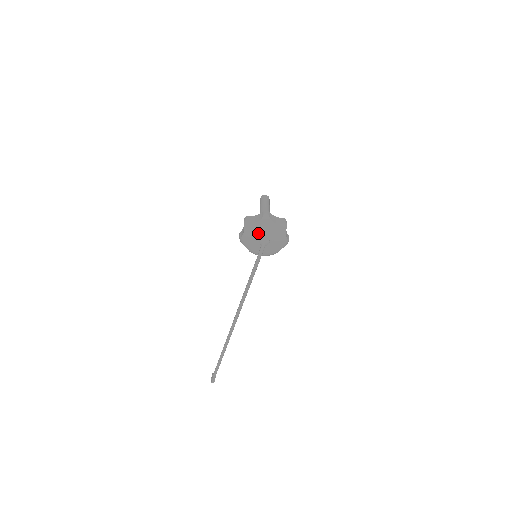
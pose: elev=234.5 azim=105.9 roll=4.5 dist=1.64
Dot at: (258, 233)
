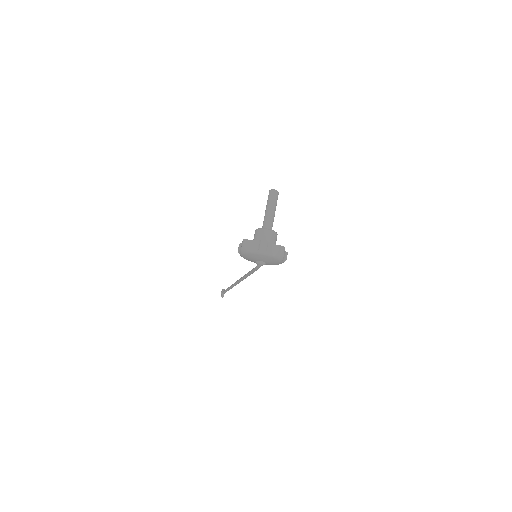
Dot at: (254, 258)
